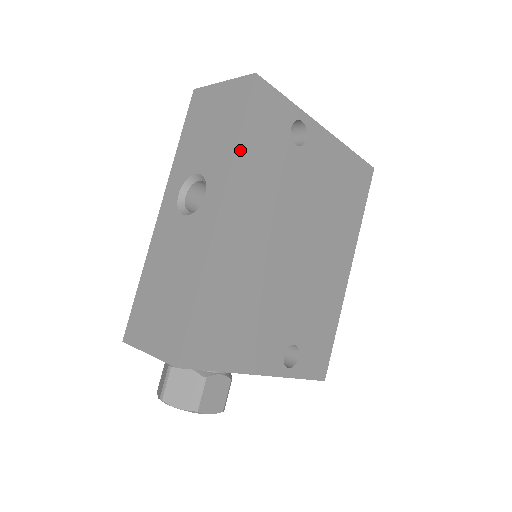
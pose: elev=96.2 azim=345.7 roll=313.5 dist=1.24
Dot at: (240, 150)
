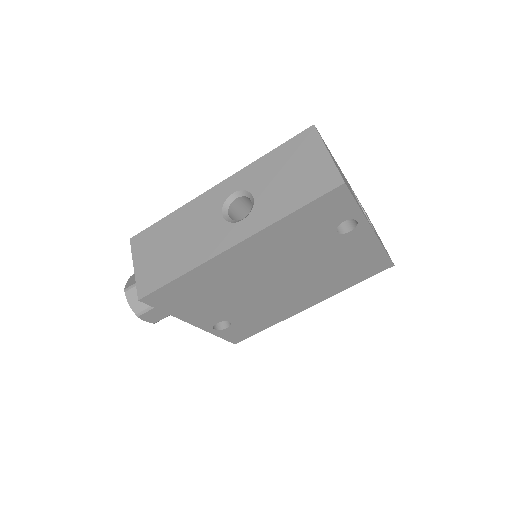
Dot at: (286, 220)
